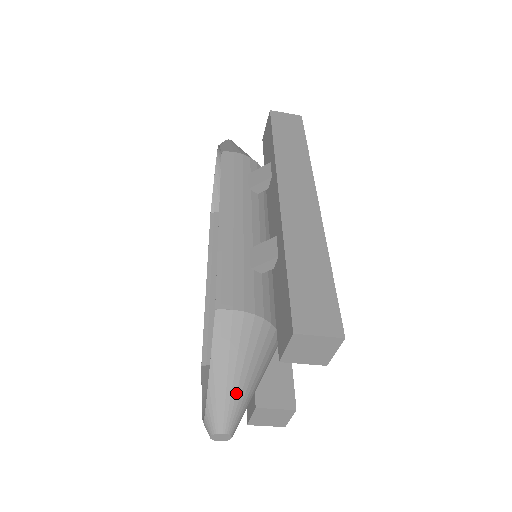
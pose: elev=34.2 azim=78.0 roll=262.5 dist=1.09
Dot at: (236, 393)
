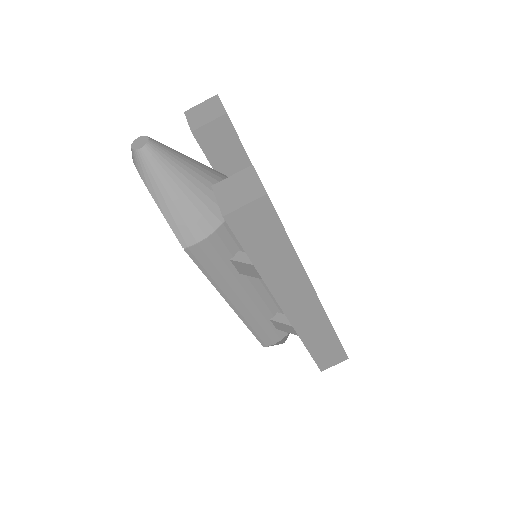
Dot at: occluded
